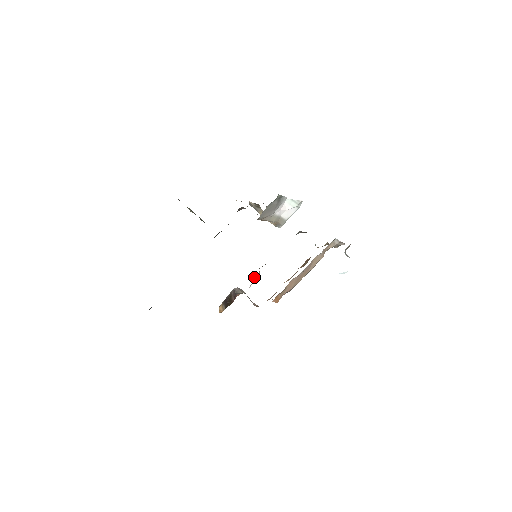
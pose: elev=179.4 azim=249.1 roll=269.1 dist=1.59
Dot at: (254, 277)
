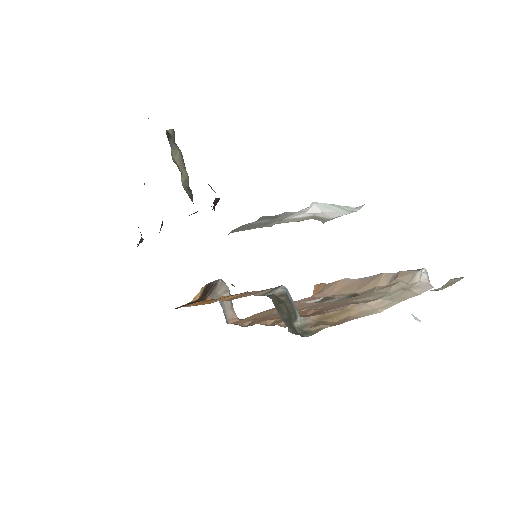
Dot at: occluded
